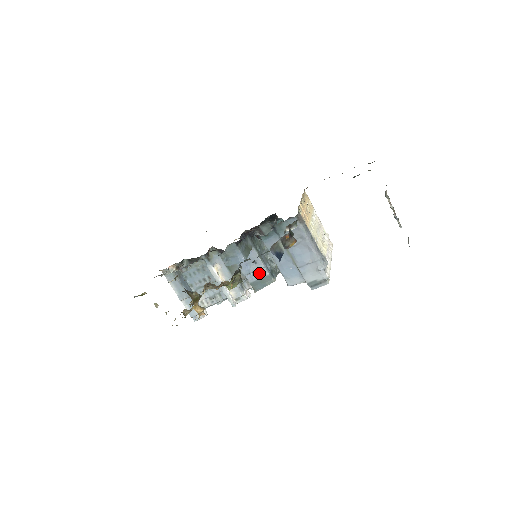
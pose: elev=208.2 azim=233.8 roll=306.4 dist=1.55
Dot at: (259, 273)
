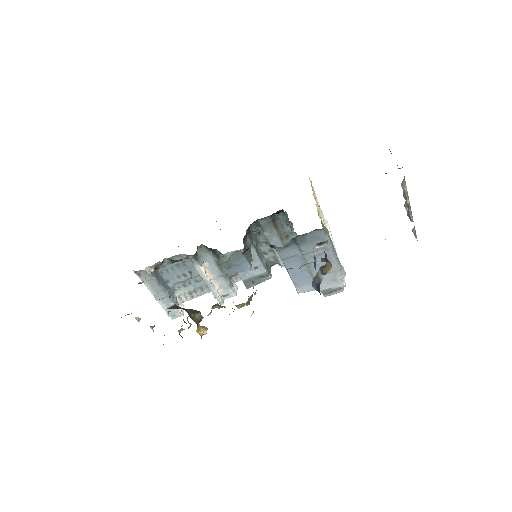
Dot at: (254, 270)
